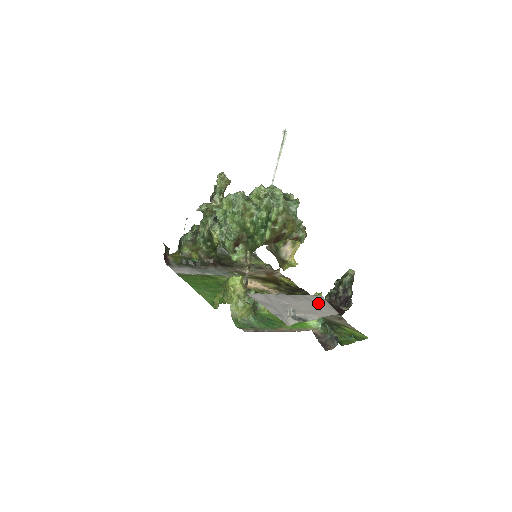
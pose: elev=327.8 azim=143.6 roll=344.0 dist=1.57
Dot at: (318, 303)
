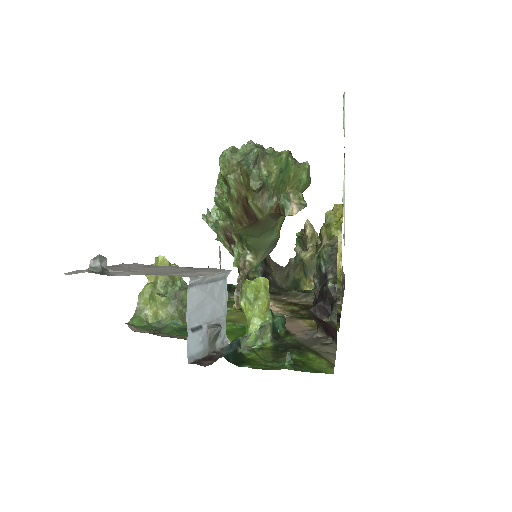
Dot at: (191, 270)
